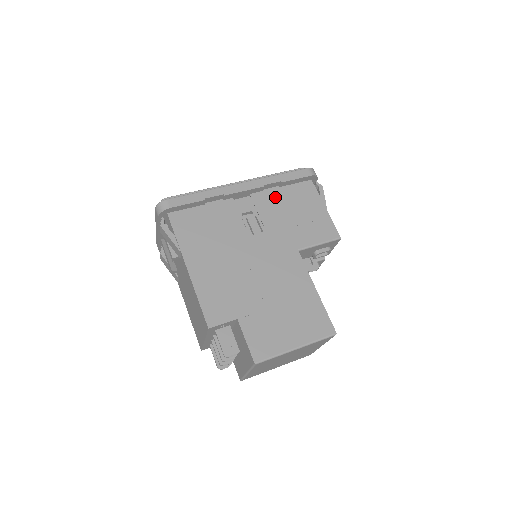
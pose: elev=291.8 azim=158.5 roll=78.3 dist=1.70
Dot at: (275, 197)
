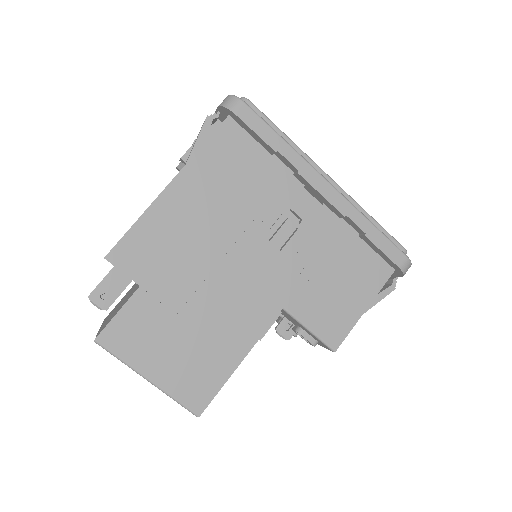
Dot at: (340, 238)
